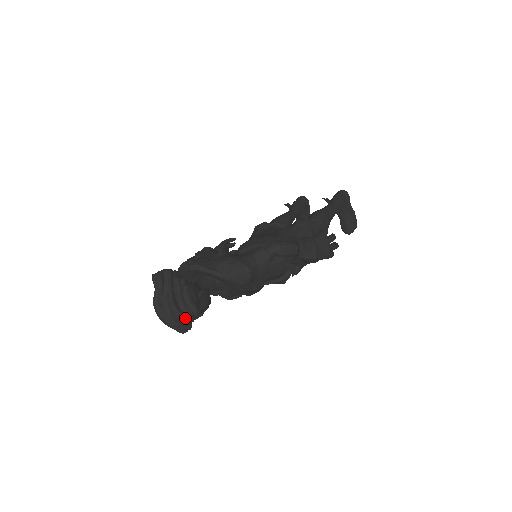
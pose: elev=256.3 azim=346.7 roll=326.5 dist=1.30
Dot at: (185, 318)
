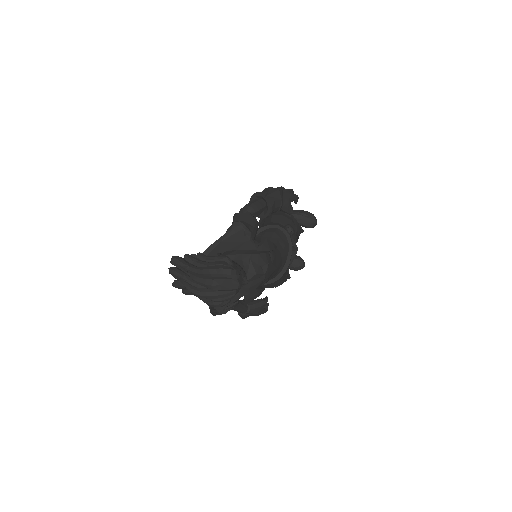
Dot at: (222, 266)
